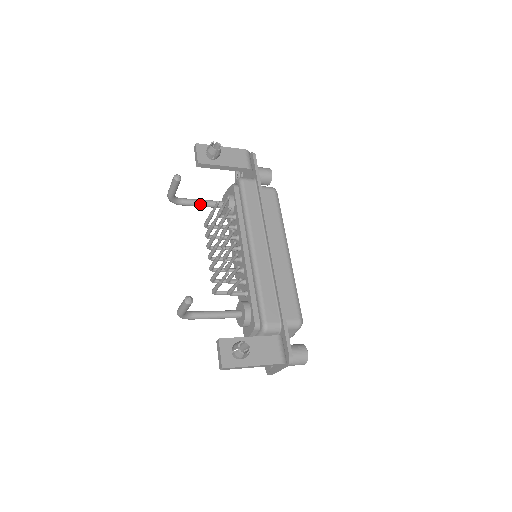
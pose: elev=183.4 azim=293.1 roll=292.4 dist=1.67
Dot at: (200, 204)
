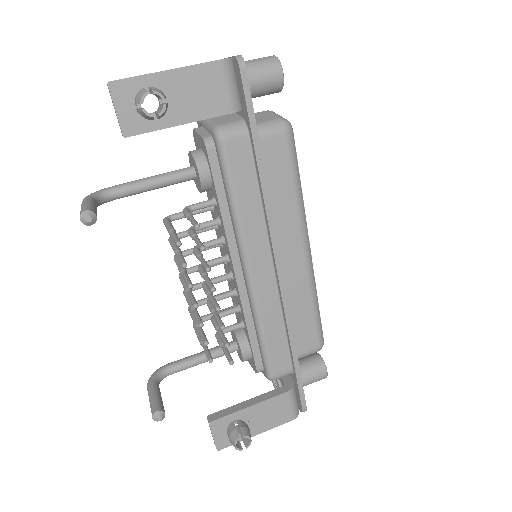
Dot at: (148, 190)
